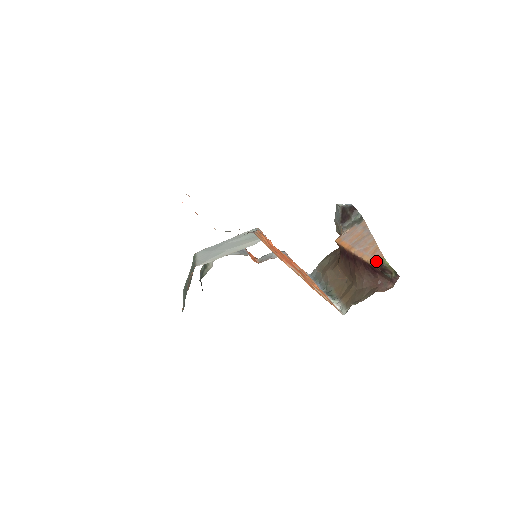
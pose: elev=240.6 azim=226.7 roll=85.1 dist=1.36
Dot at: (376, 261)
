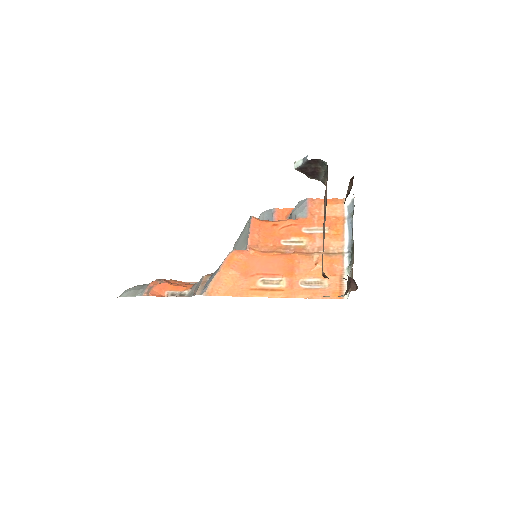
Dot at: occluded
